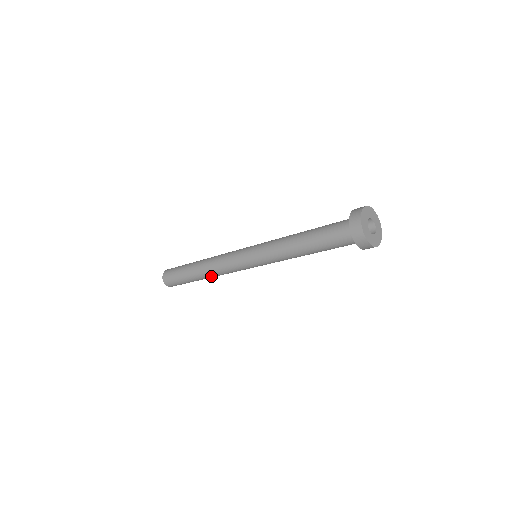
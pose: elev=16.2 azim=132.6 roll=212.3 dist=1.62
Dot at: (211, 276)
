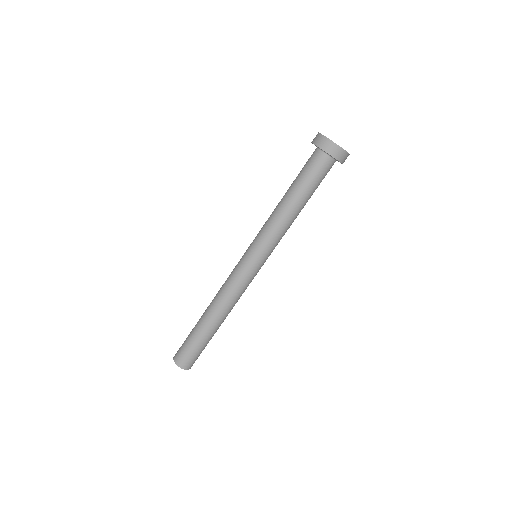
Dot at: (226, 314)
